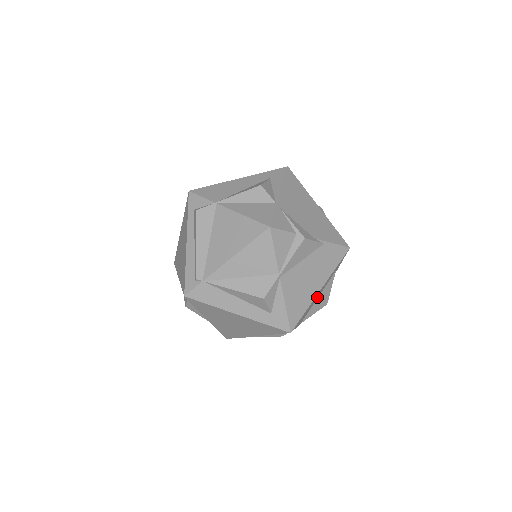
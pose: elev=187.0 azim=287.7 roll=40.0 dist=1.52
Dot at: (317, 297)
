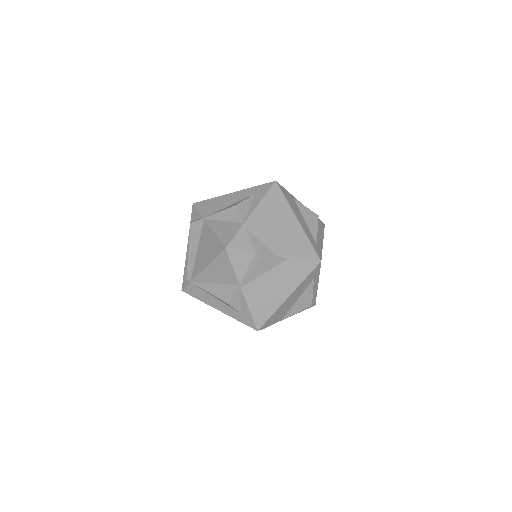
Dot at: (293, 301)
